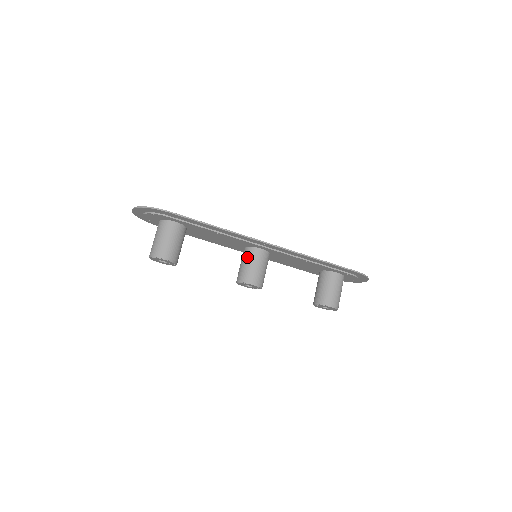
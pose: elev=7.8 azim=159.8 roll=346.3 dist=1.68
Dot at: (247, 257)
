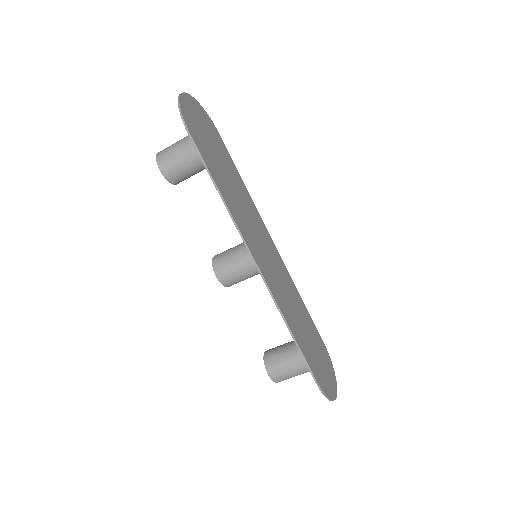
Dot at: (241, 248)
